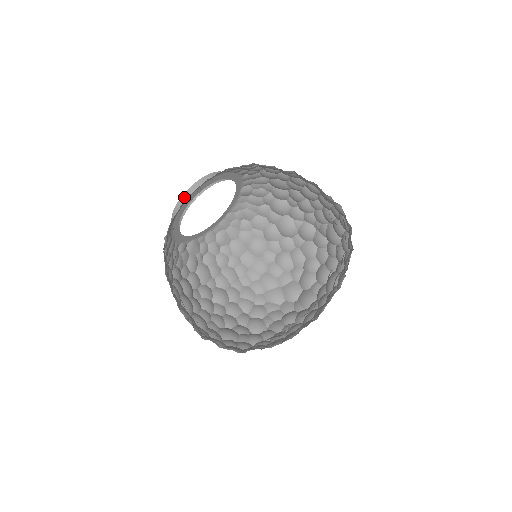
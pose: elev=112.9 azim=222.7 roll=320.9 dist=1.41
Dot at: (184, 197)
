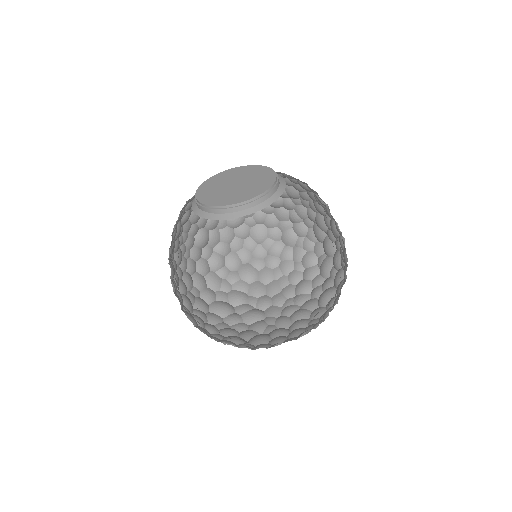
Dot at: occluded
